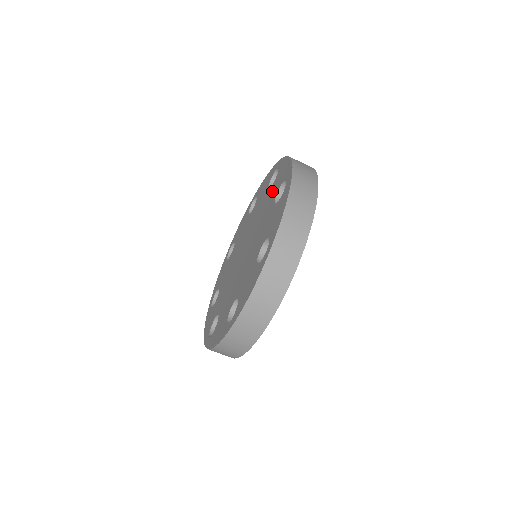
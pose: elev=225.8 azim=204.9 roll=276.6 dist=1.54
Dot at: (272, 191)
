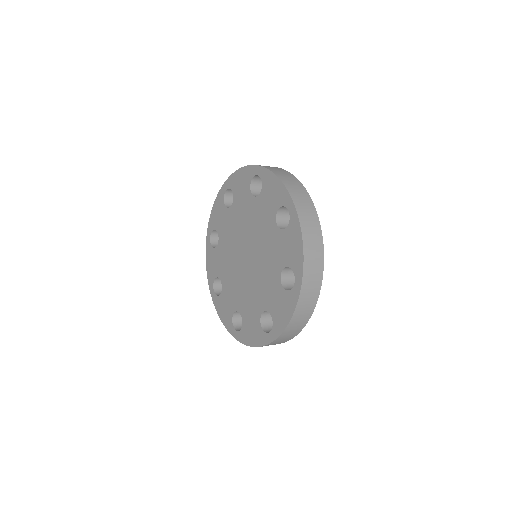
Dot at: (264, 206)
